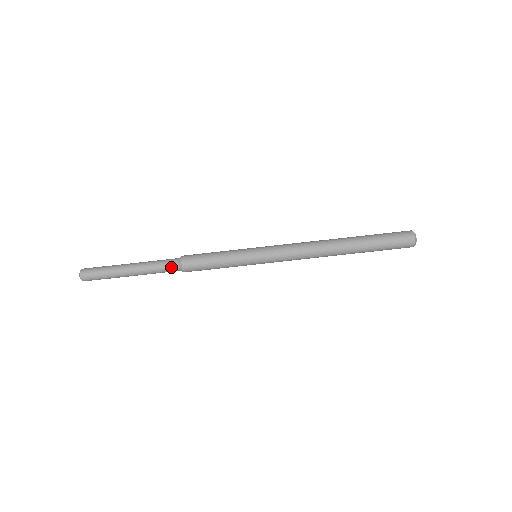
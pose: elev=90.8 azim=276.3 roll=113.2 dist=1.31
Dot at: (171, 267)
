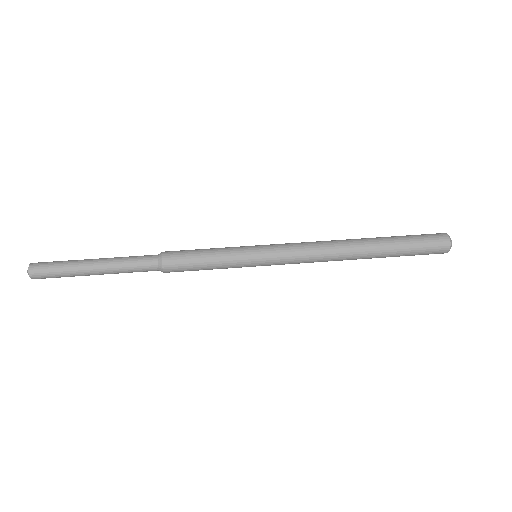
Dot at: (148, 257)
